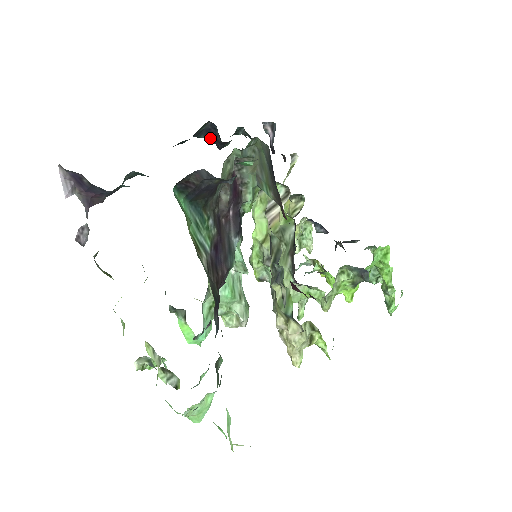
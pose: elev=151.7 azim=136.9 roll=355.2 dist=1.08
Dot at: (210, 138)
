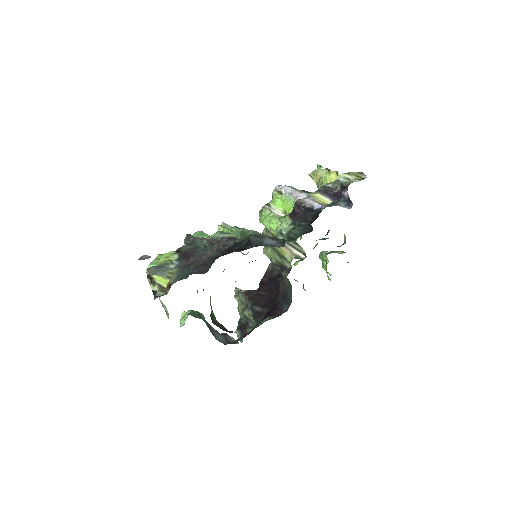
Dot at: occluded
